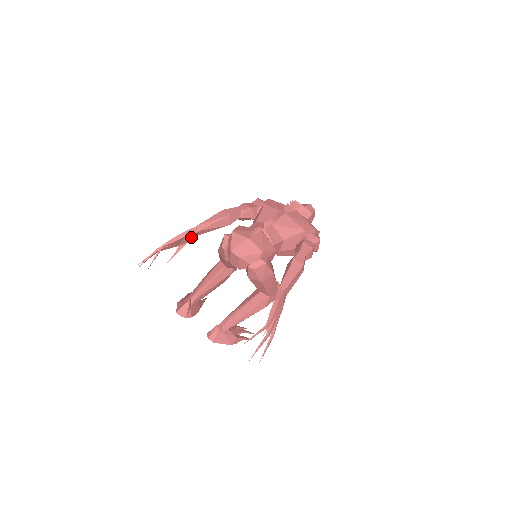
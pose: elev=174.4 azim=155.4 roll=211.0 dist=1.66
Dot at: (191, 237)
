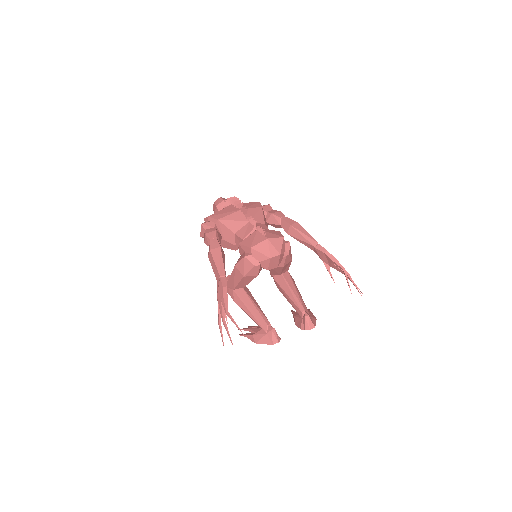
Dot at: occluded
